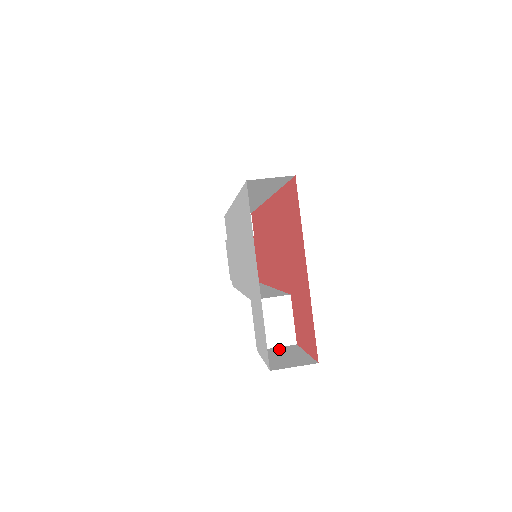
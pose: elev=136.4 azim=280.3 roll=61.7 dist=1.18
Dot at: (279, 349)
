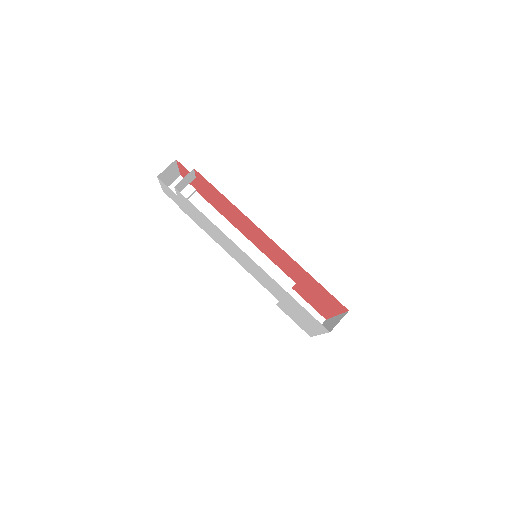
Dot at: occluded
